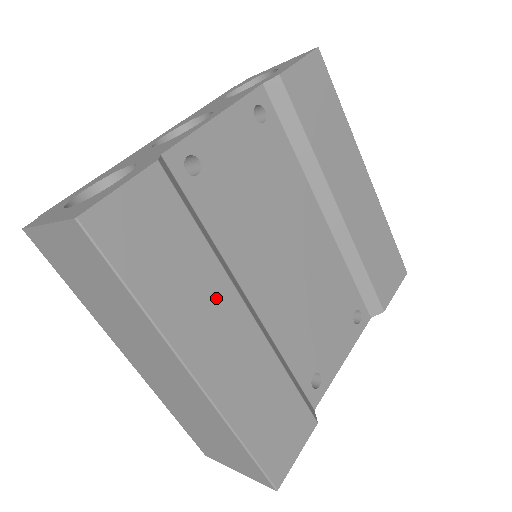
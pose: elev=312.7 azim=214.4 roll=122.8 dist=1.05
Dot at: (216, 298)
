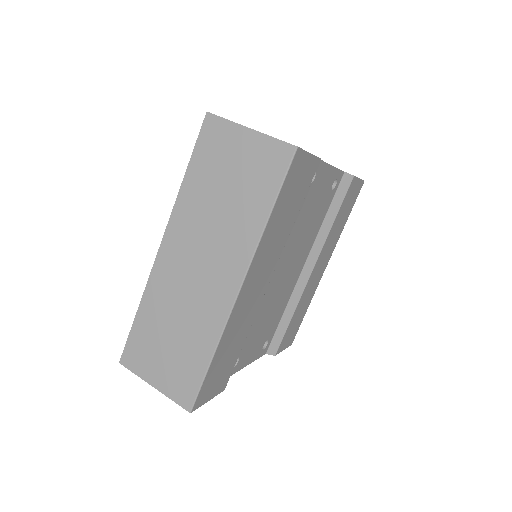
Dot at: (274, 255)
